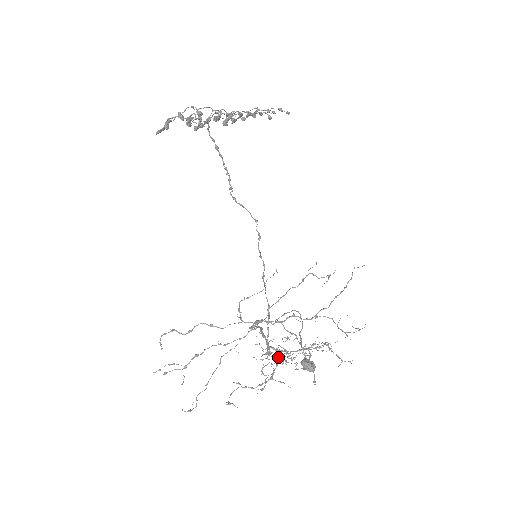
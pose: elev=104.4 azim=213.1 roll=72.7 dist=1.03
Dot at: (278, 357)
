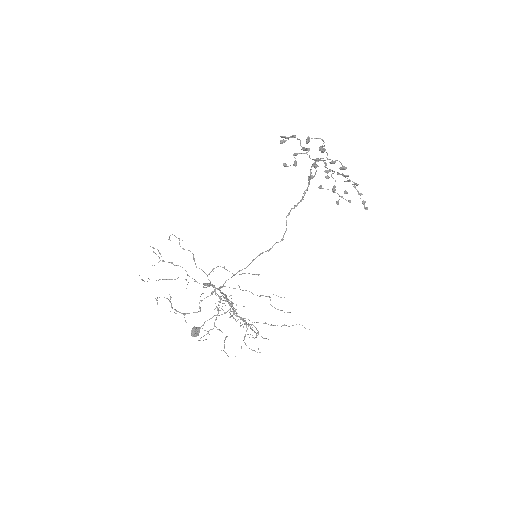
Dot at: (200, 310)
